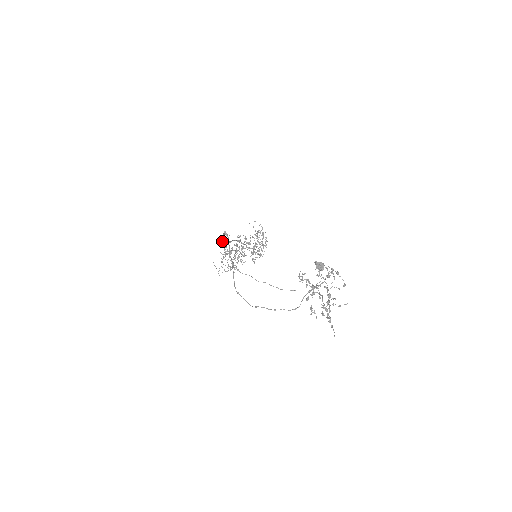
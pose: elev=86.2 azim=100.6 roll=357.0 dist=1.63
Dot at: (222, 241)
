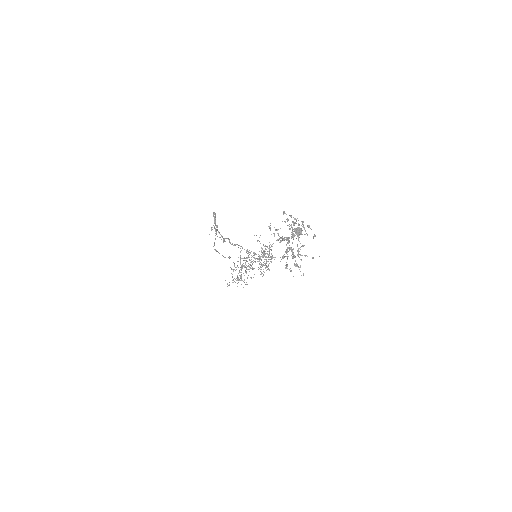
Dot at: occluded
